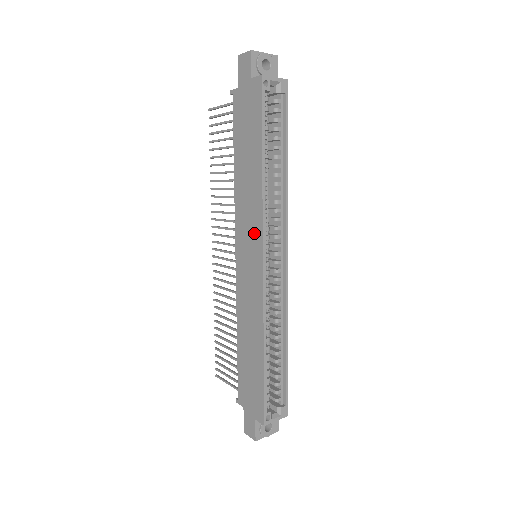
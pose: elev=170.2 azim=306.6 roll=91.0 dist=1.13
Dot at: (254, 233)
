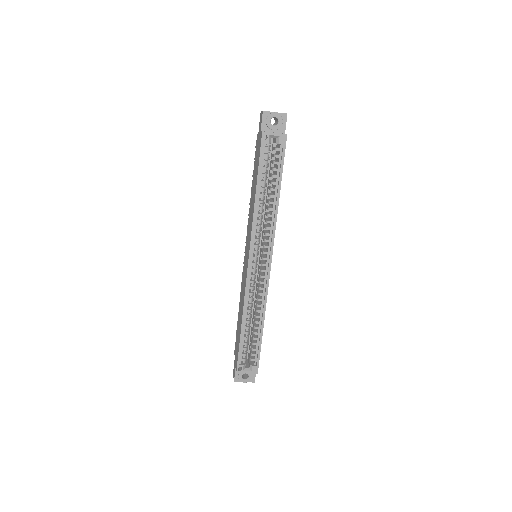
Dot at: (249, 240)
